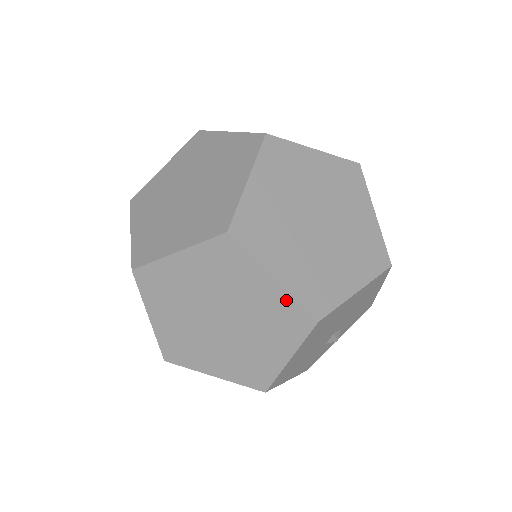
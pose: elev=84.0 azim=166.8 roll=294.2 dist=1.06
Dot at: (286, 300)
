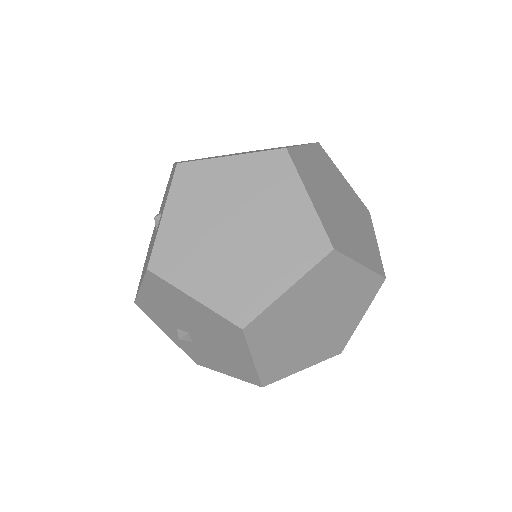
Dot at: (368, 276)
